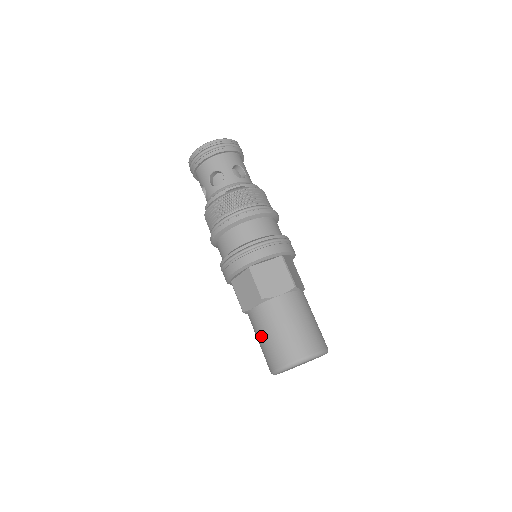
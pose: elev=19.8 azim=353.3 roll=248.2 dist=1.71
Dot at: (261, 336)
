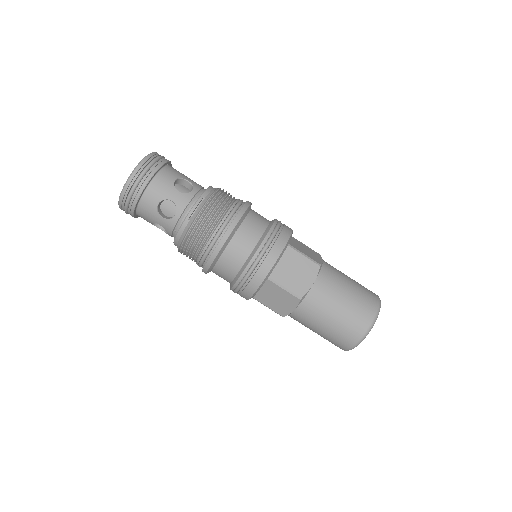
Dot at: (317, 329)
